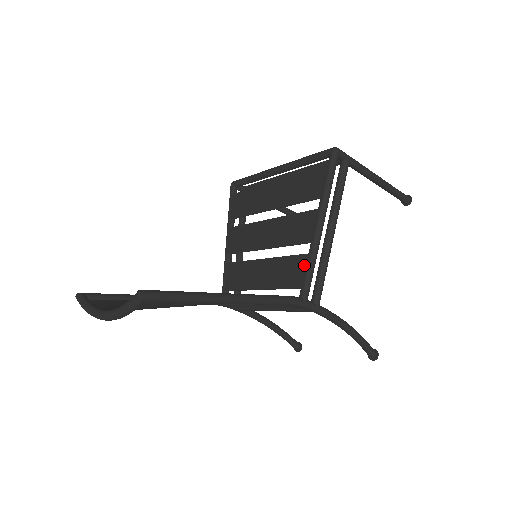
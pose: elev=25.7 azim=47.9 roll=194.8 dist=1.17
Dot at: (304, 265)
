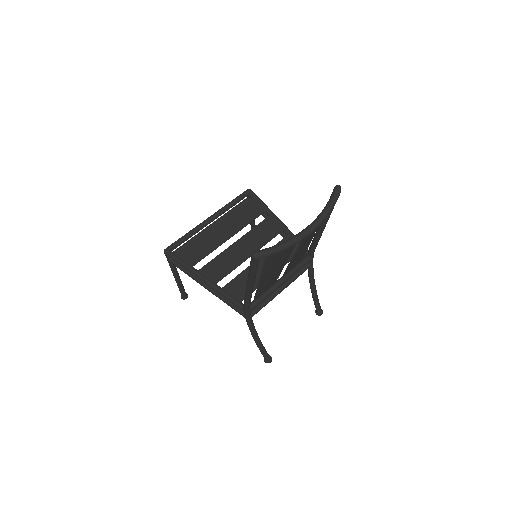
Dot at: occluded
